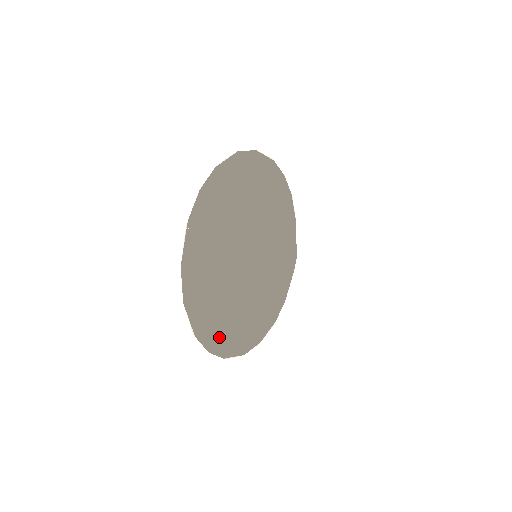
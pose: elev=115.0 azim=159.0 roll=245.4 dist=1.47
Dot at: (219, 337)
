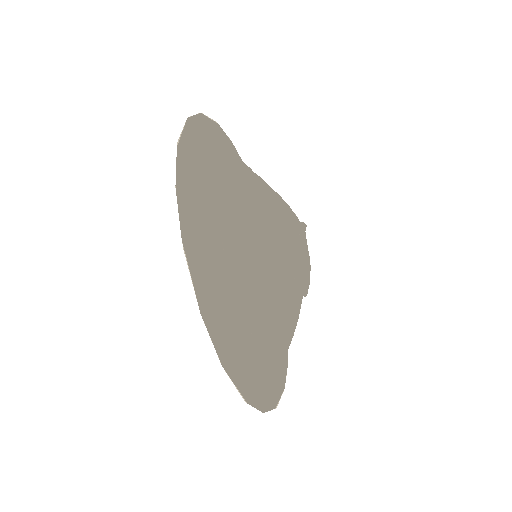
Dot at: (266, 385)
